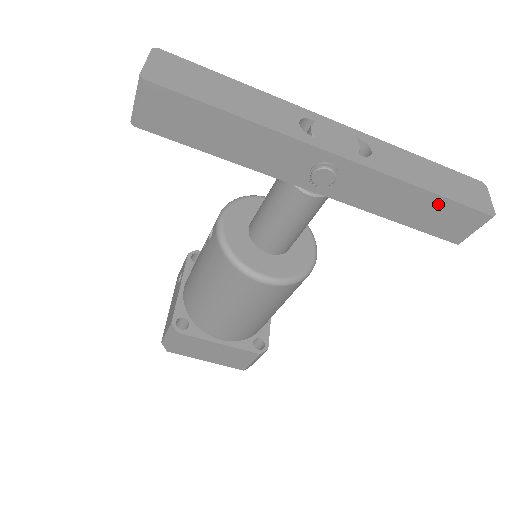
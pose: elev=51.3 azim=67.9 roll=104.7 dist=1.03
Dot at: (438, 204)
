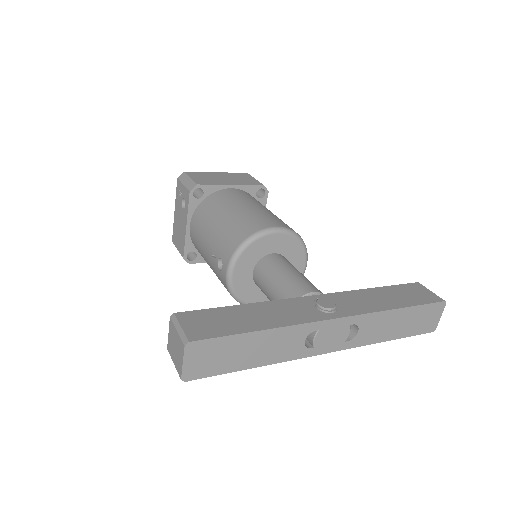
Dot at: occluded
